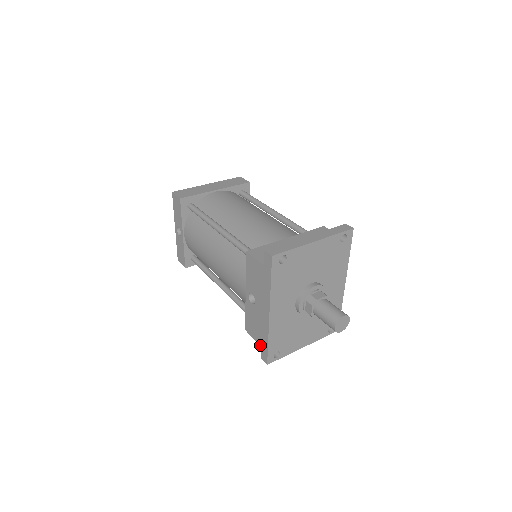
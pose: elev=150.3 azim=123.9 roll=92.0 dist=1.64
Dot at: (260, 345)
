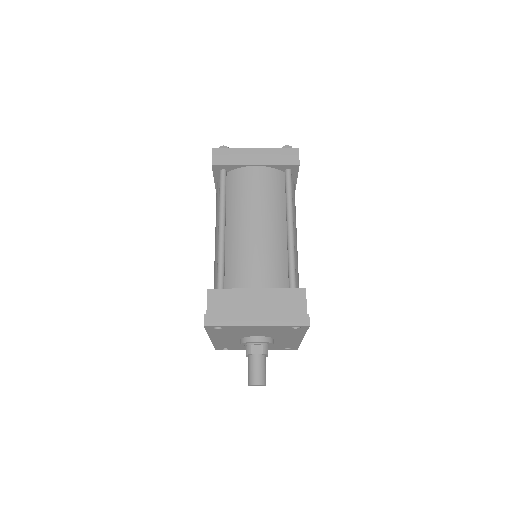
Dot at: occluded
